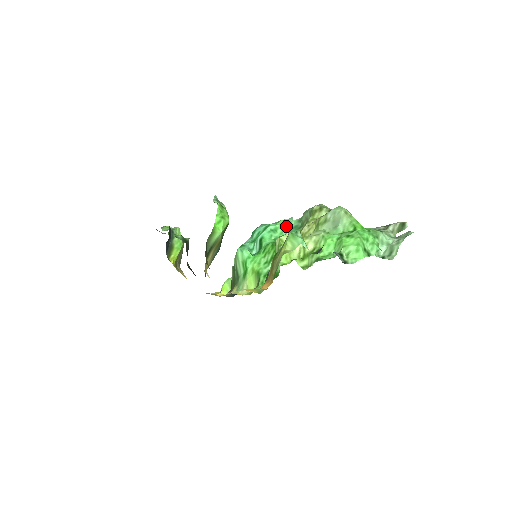
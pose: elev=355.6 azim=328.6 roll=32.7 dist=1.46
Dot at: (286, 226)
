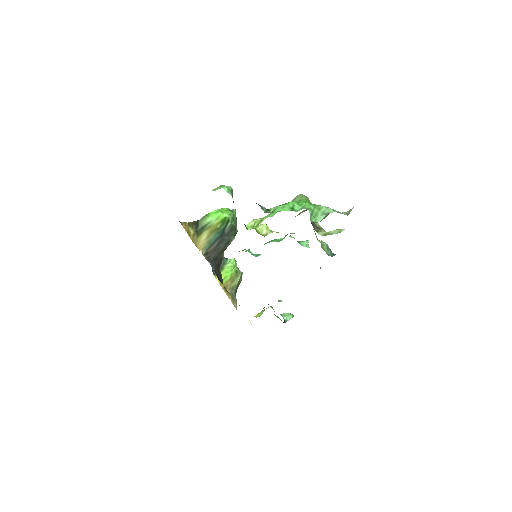
Dot at: (286, 235)
